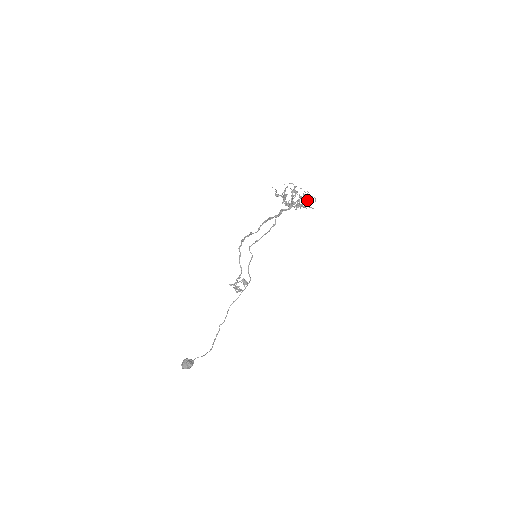
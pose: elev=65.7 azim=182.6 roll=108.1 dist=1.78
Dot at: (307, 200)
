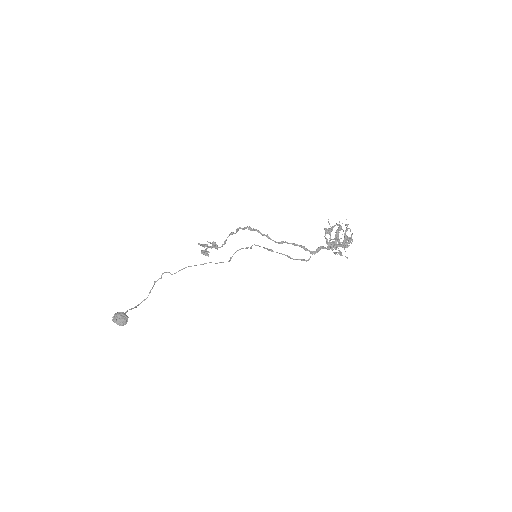
Dot at: occluded
